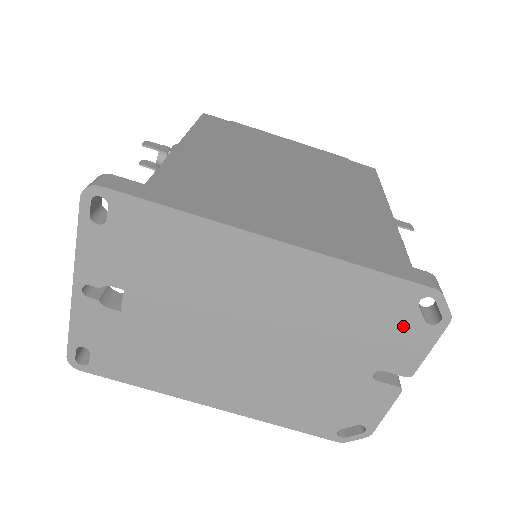
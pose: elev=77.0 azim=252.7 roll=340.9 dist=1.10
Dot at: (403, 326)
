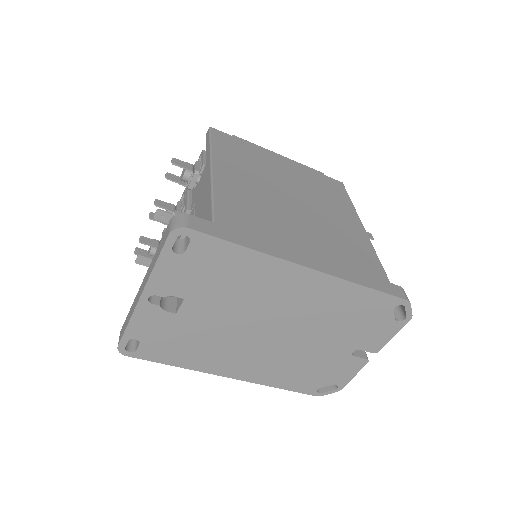
Dot at: (380, 322)
